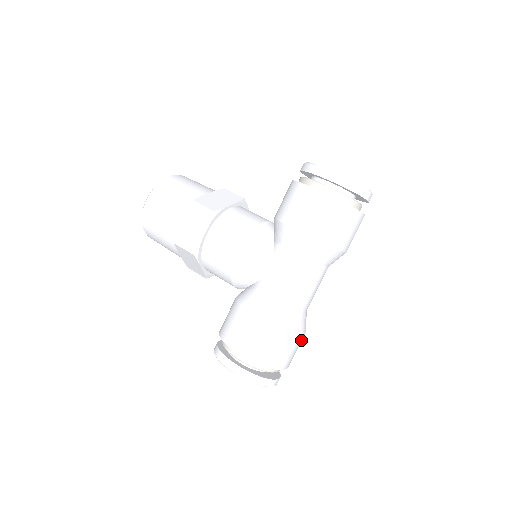
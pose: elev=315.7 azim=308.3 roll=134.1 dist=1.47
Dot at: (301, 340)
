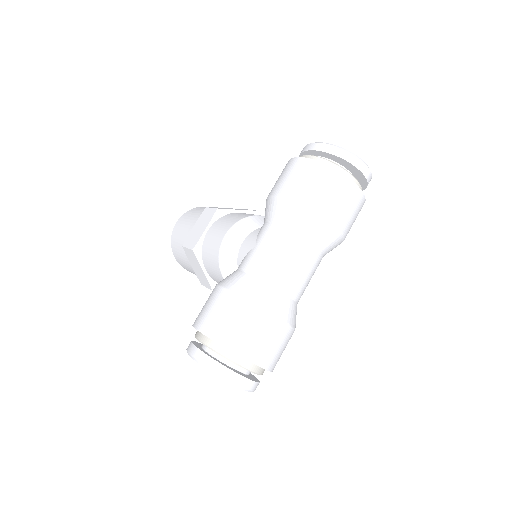
Dot at: (280, 332)
